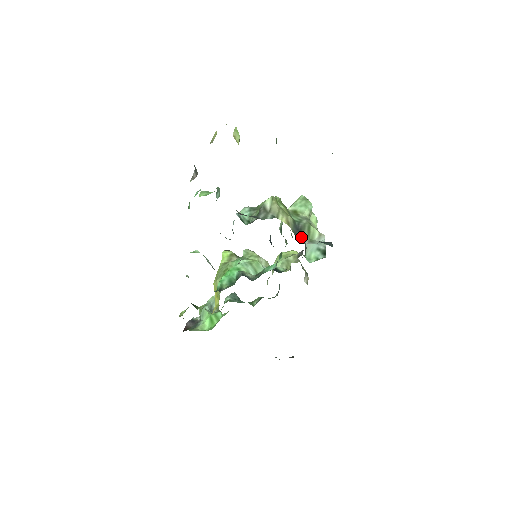
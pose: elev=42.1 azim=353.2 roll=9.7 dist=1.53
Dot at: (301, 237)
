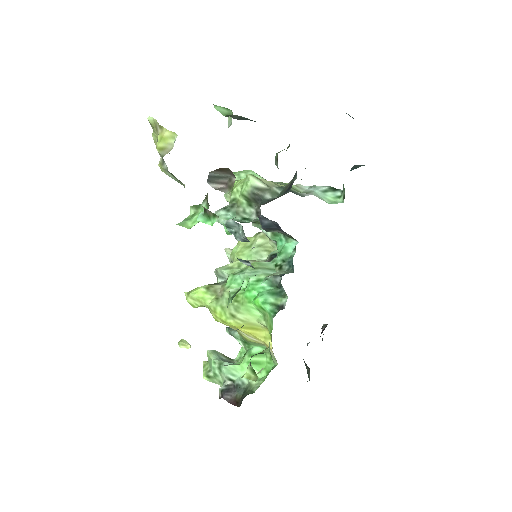
Dot at: (299, 194)
